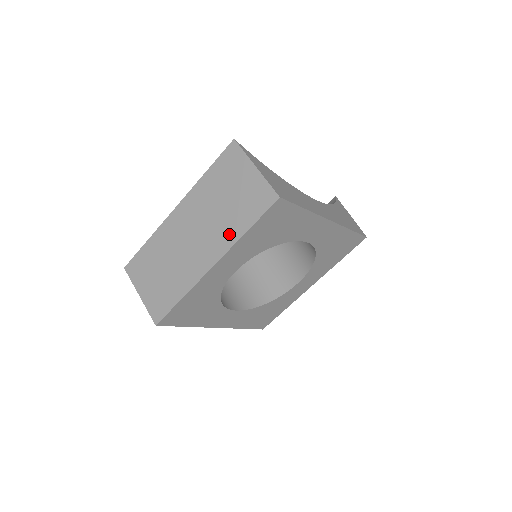
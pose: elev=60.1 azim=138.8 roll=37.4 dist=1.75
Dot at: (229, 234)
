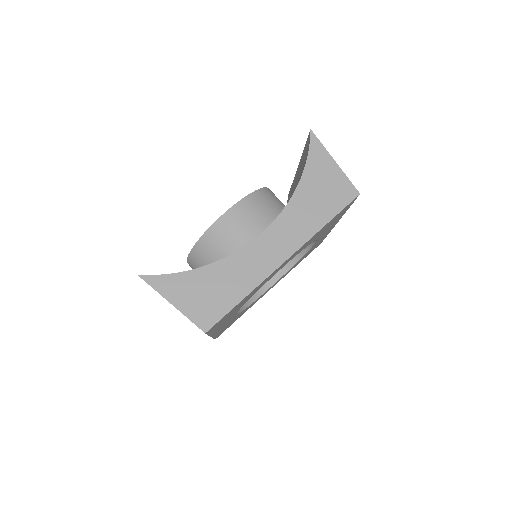
Dot at: occluded
